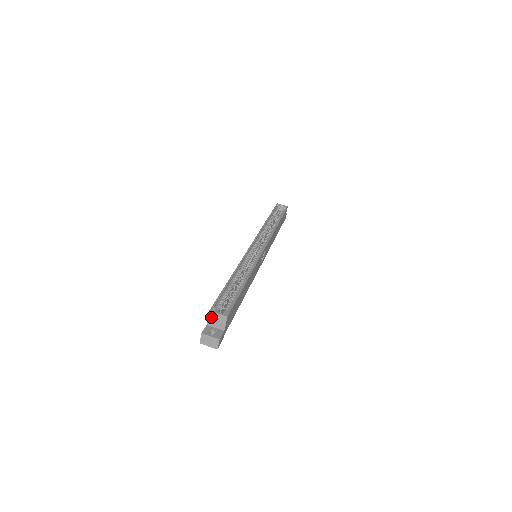
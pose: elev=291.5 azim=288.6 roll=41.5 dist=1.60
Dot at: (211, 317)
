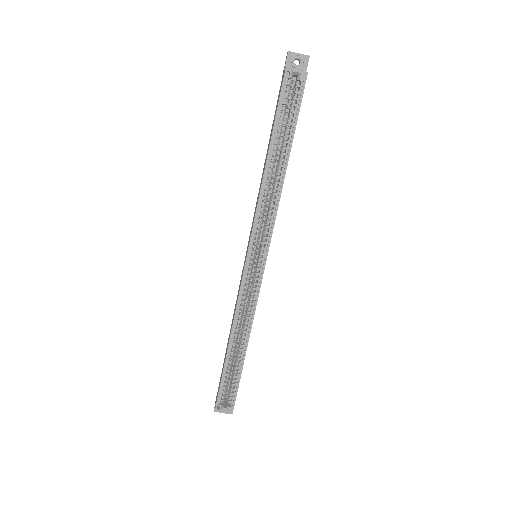
Dot at: (218, 407)
